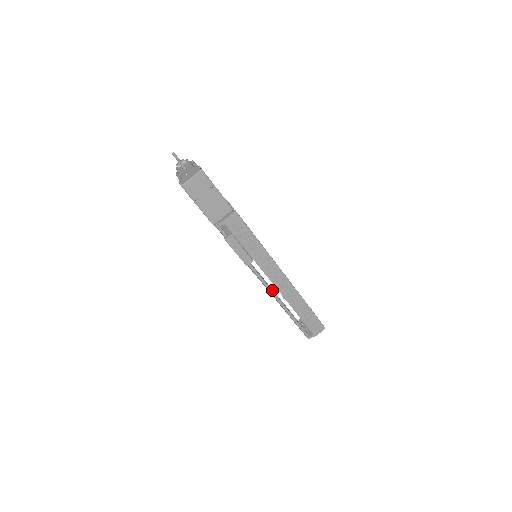
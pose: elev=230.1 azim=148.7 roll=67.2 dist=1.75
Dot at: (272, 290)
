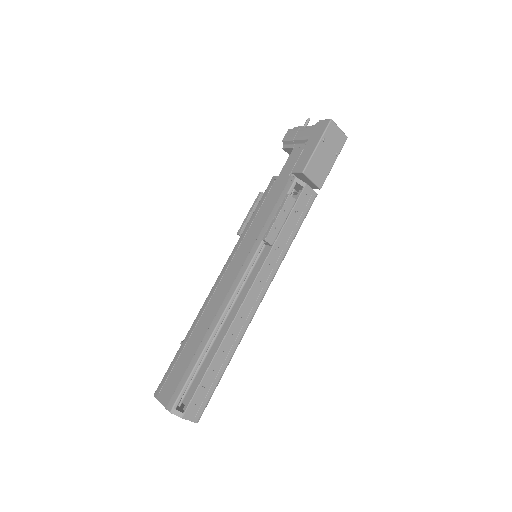
Dot at: occluded
